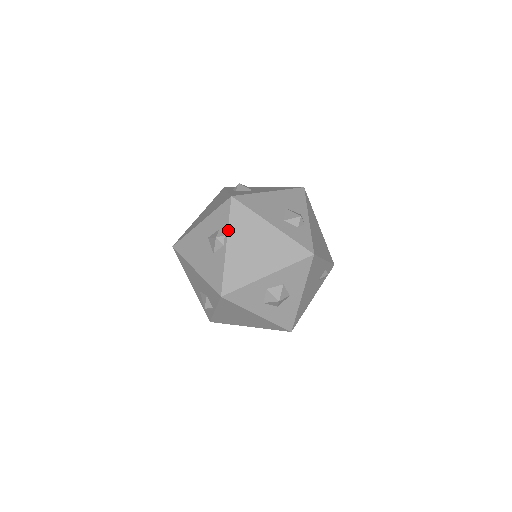
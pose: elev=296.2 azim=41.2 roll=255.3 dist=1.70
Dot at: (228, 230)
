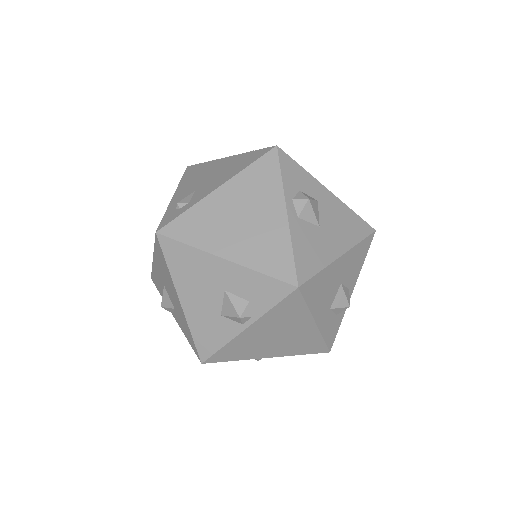
Dot at: (262, 317)
